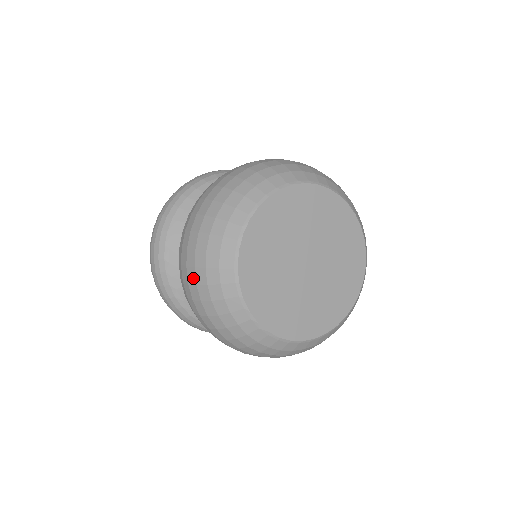
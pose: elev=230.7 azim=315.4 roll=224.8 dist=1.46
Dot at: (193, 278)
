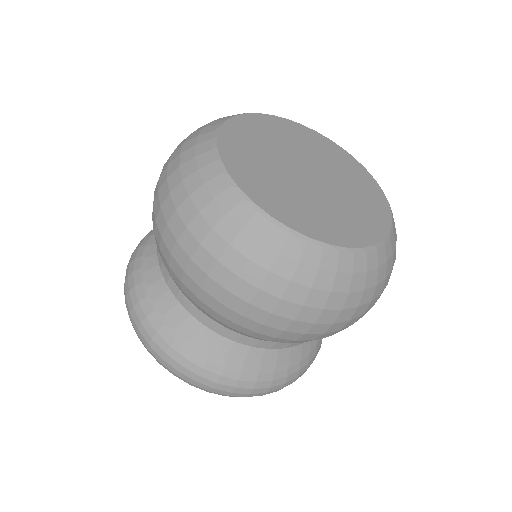
Dot at: (165, 191)
